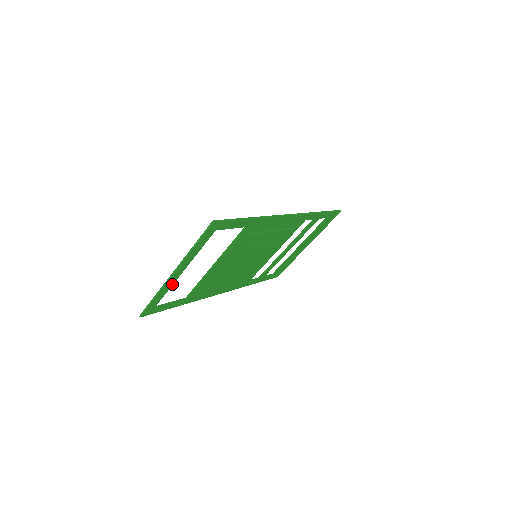
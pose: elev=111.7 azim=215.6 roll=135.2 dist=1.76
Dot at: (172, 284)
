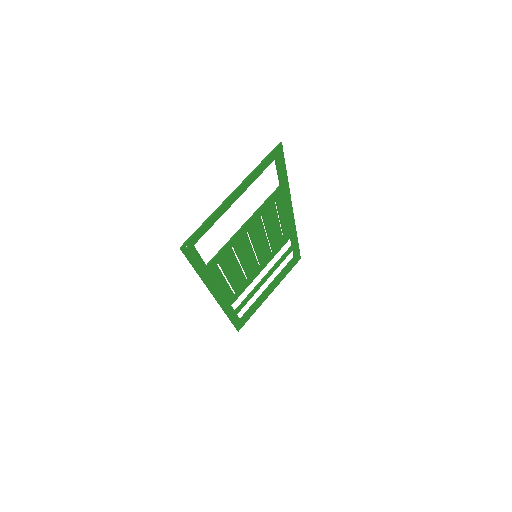
Dot at: (222, 214)
